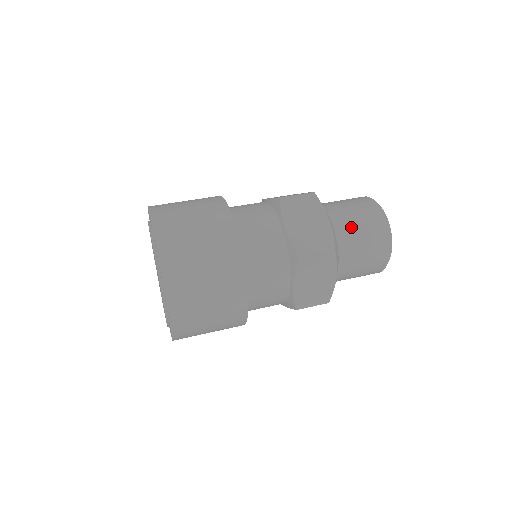
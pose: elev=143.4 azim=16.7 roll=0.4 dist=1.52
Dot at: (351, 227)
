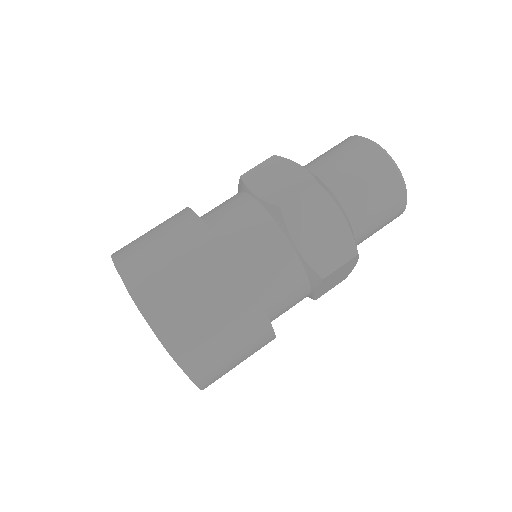
Dot at: (332, 164)
